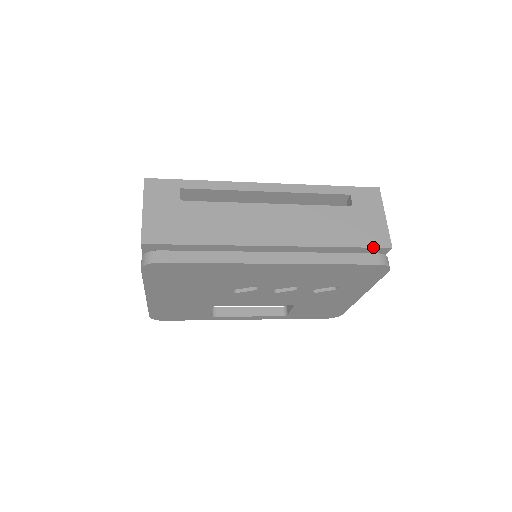
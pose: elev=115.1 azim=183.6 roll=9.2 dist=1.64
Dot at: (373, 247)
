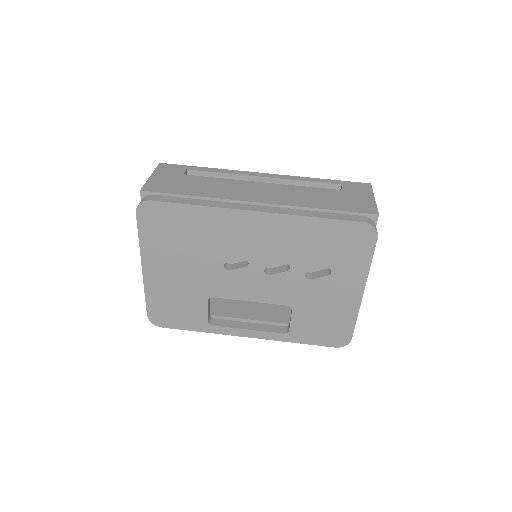
Dot at: (358, 212)
